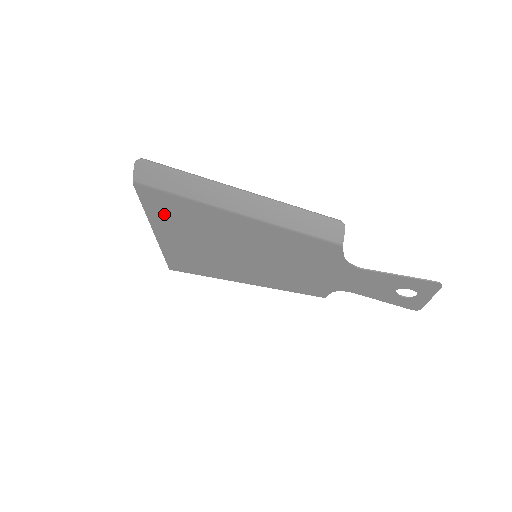
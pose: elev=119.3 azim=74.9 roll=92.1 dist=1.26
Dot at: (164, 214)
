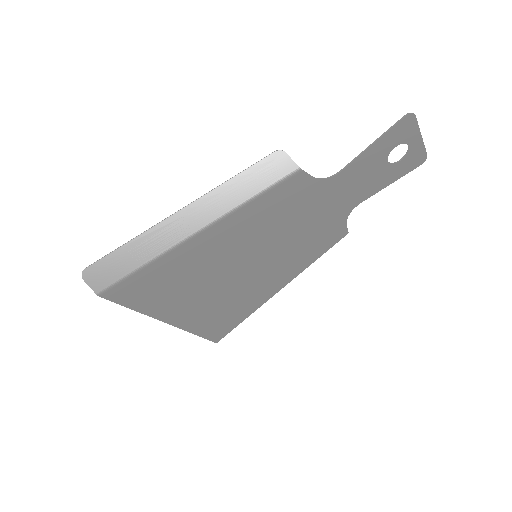
Dot at: (151, 297)
